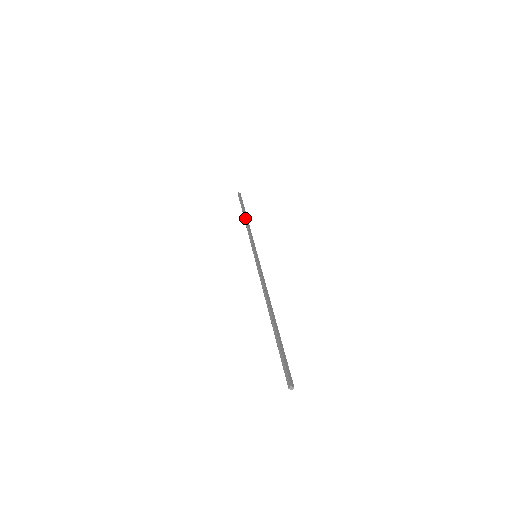
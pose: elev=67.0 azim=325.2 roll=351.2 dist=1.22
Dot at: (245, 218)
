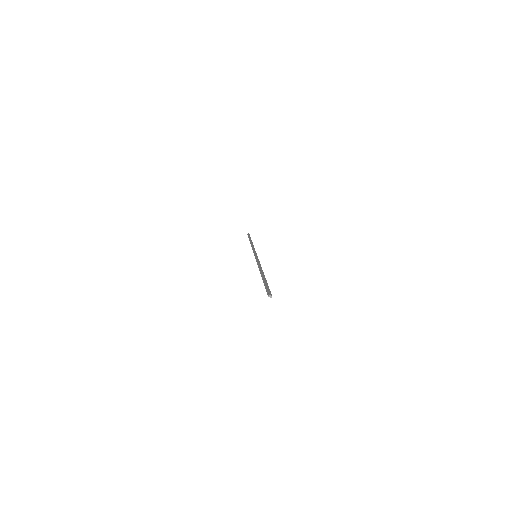
Dot at: (250, 242)
